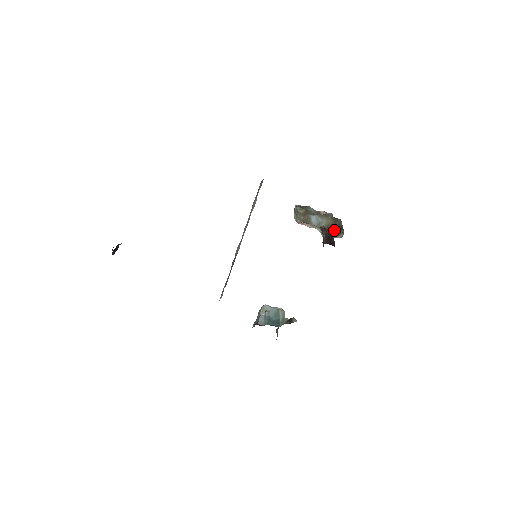
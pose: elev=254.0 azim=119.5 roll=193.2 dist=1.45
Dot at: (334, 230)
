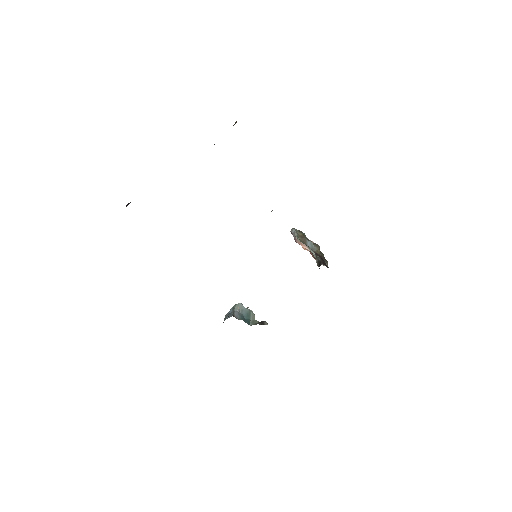
Dot at: occluded
